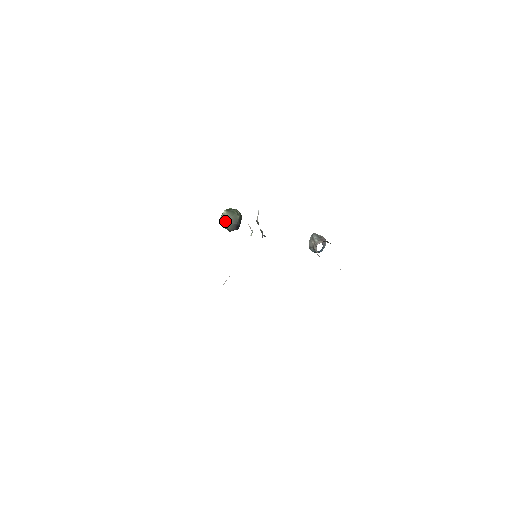
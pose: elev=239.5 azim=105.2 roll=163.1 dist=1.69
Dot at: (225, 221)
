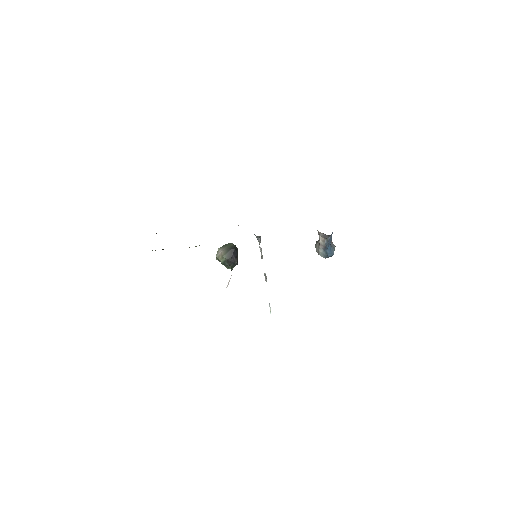
Dot at: (220, 254)
